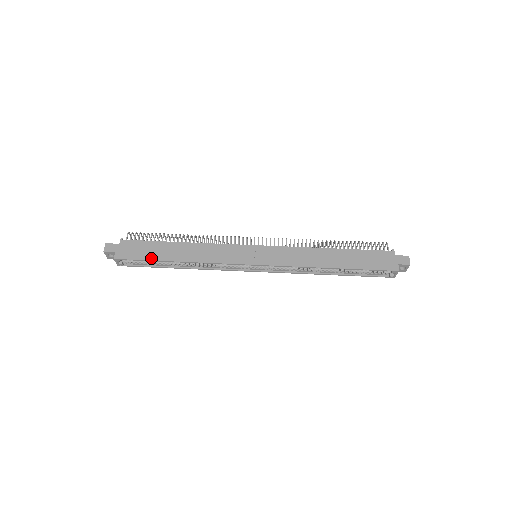
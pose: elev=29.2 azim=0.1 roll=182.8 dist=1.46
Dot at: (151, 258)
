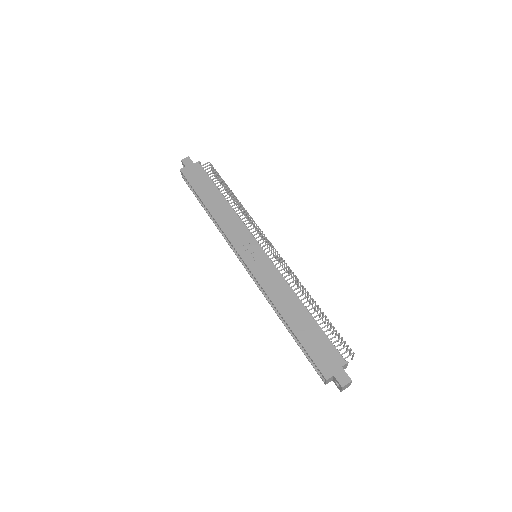
Dot at: (196, 189)
